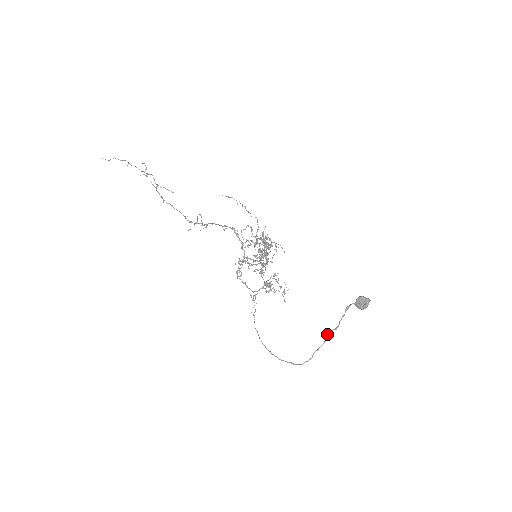
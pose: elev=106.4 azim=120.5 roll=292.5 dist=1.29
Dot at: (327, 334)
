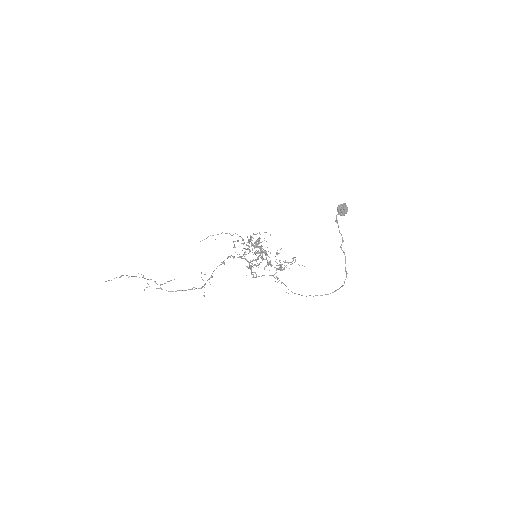
Dot at: occluded
